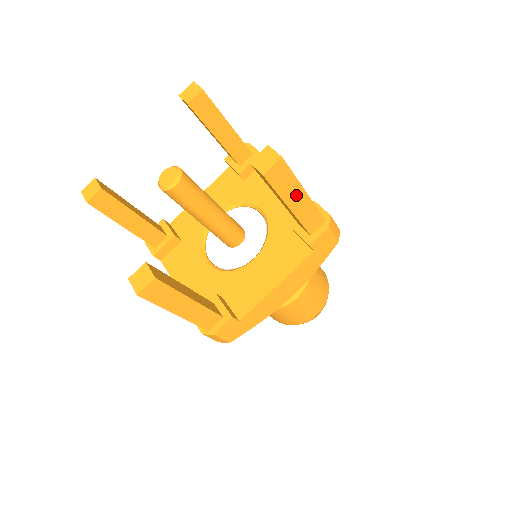
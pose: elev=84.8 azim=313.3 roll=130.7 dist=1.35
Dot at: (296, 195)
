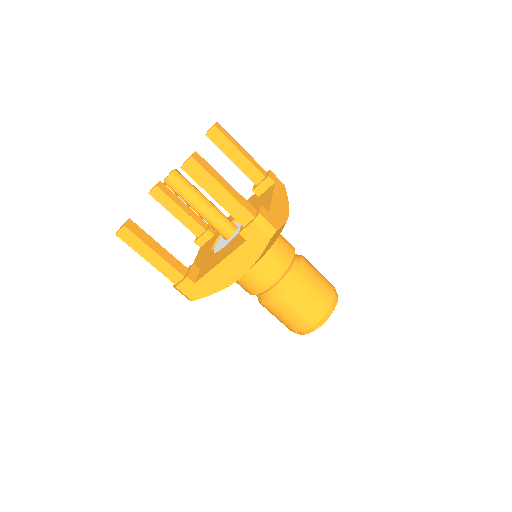
Dot at: (215, 188)
